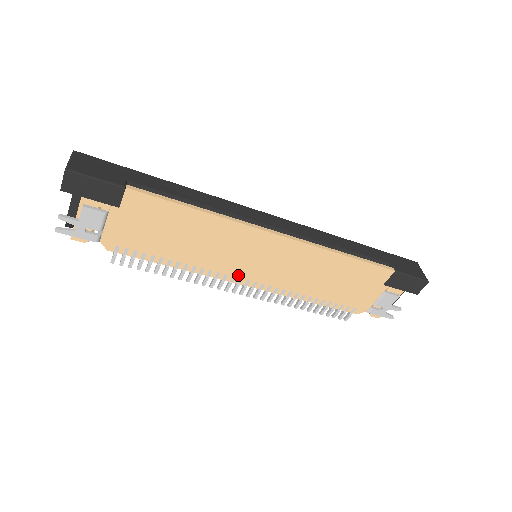
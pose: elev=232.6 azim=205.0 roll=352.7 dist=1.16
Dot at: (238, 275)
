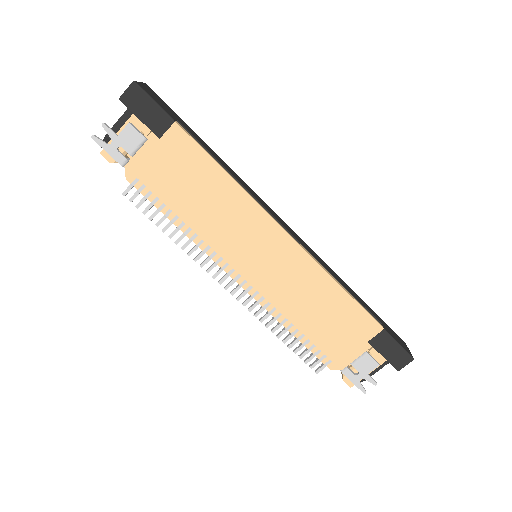
Dot at: (232, 264)
